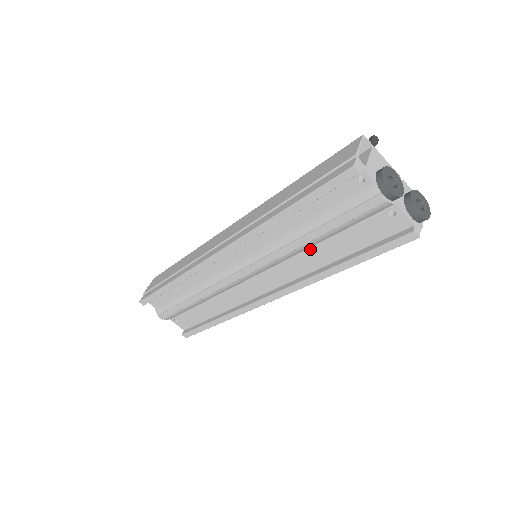
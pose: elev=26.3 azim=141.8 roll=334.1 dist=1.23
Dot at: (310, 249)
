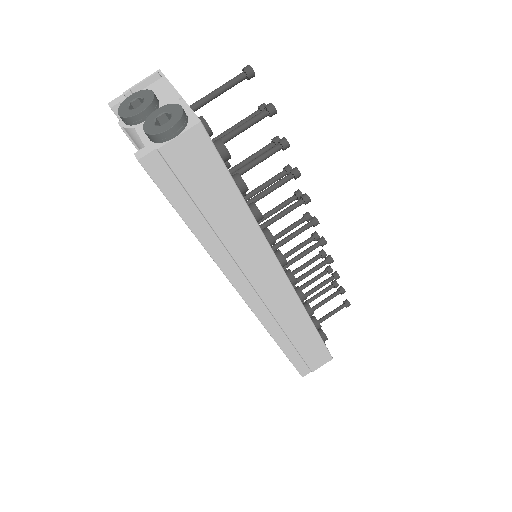
Dot at: occluded
